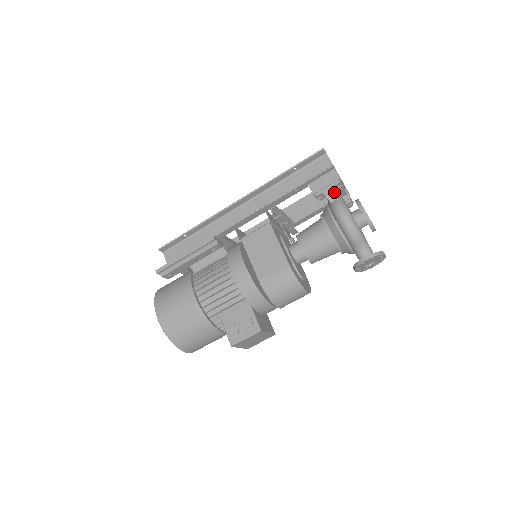
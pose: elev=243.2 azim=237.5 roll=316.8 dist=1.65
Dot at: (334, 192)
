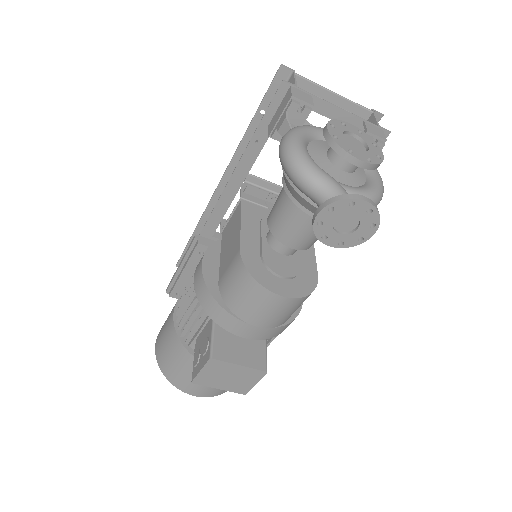
Dot at: (285, 120)
